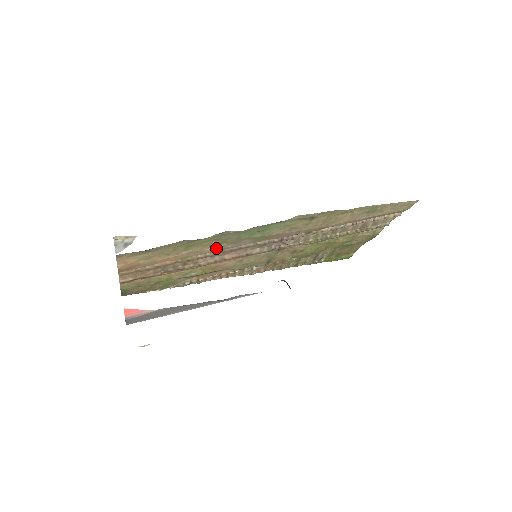
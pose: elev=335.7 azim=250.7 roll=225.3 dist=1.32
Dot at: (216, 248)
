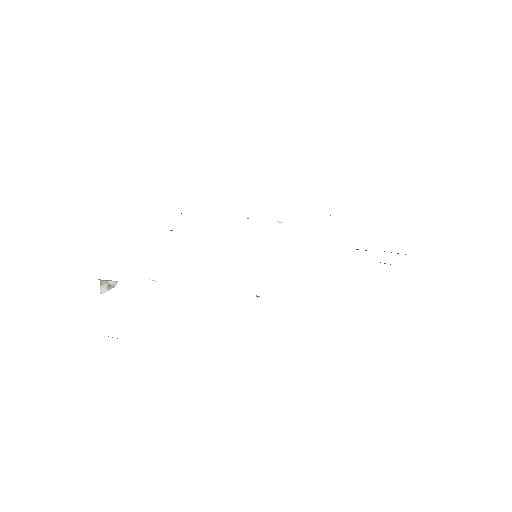
Dot at: occluded
